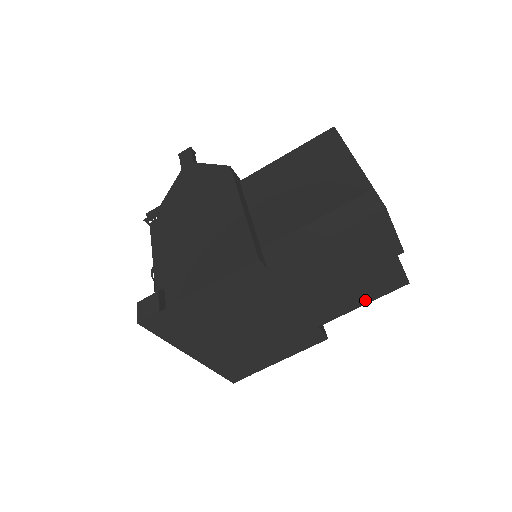
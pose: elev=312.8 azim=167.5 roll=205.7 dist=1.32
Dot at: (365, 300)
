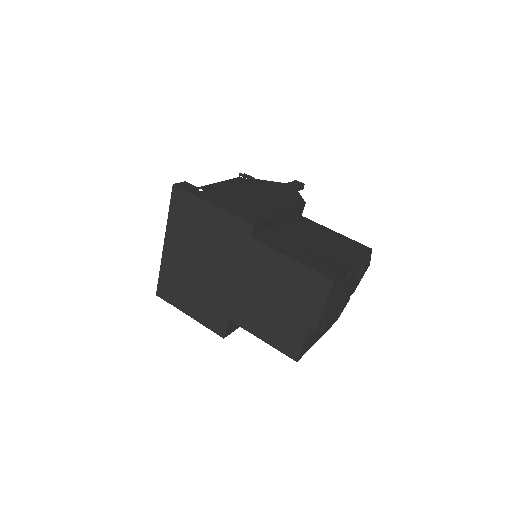
Dot at: (267, 337)
